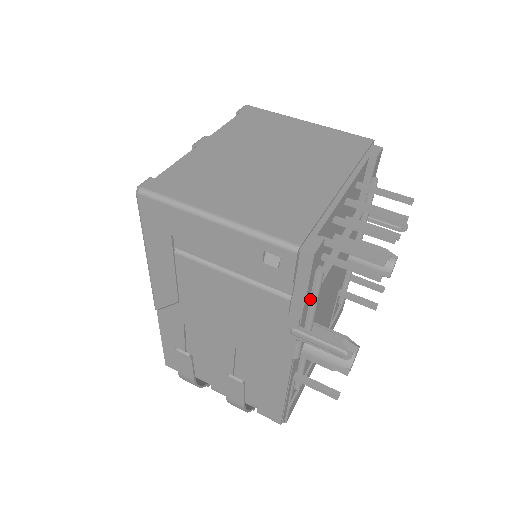
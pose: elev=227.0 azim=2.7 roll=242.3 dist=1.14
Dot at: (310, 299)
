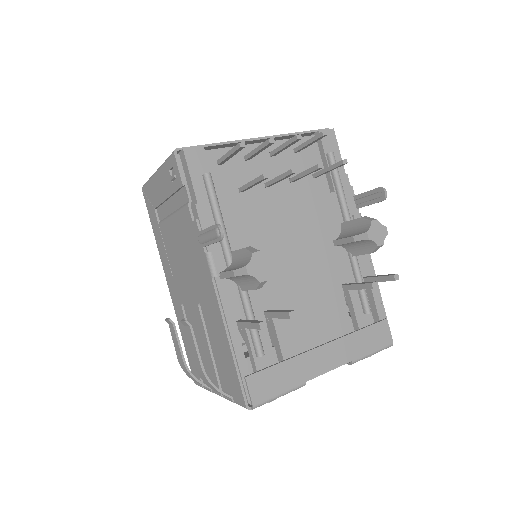
Dot at: (211, 208)
